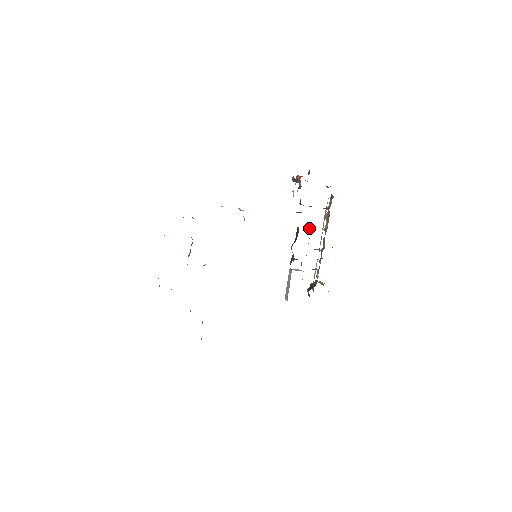
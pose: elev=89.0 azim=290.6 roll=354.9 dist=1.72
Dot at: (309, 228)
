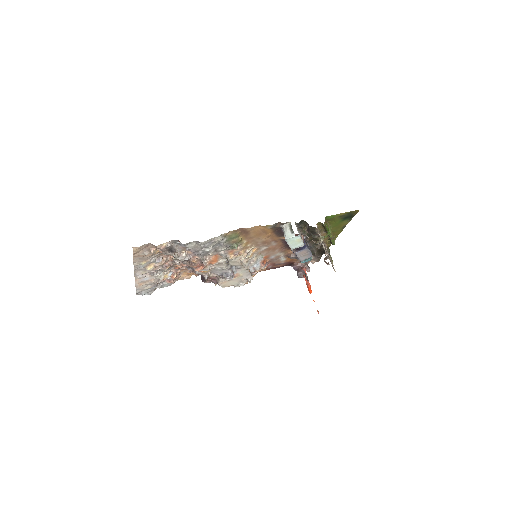
Dot at: occluded
